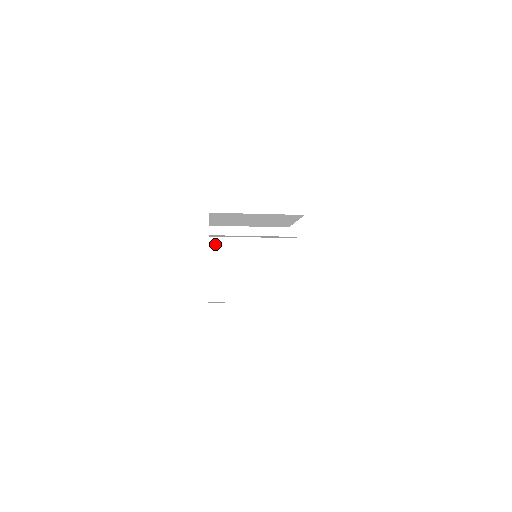
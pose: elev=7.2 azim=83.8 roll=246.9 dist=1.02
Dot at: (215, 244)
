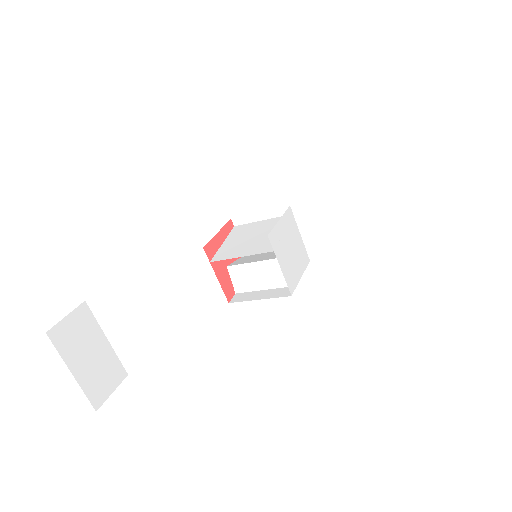
Dot at: occluded
